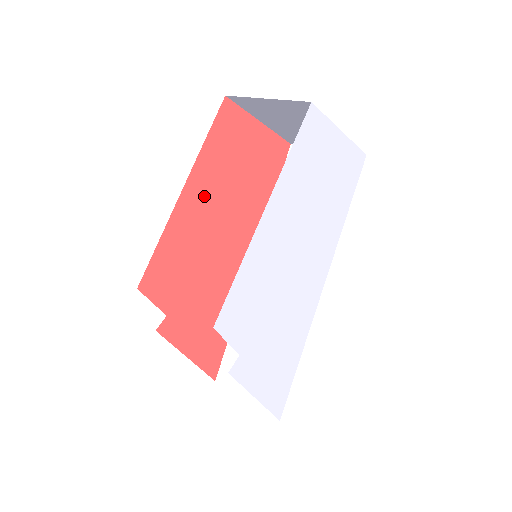
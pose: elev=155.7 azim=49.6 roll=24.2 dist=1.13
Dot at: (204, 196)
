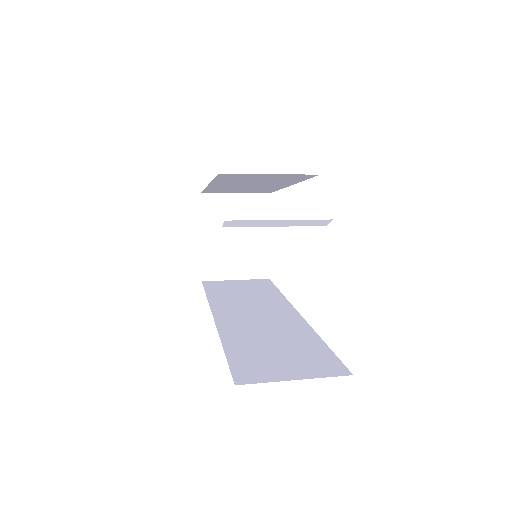
Dot at: occluded
